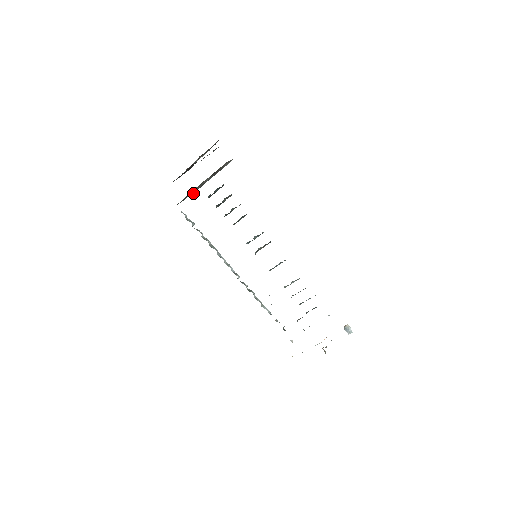
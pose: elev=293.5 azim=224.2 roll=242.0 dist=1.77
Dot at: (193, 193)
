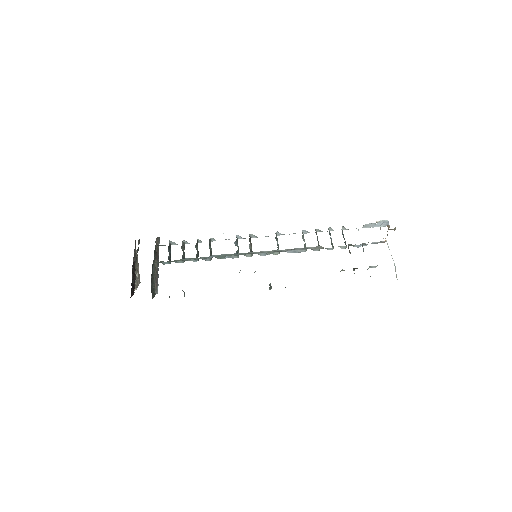
Dot at: (157, 290)
